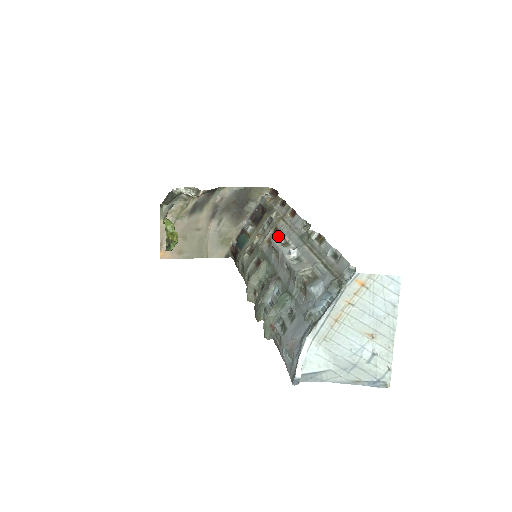
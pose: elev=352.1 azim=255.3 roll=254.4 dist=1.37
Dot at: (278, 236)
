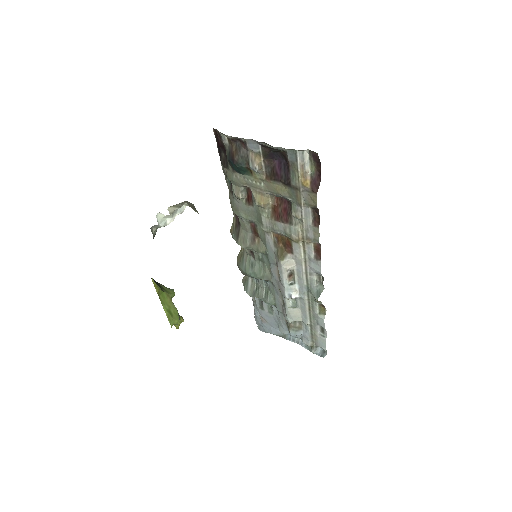
Dot at: (288, 263)
